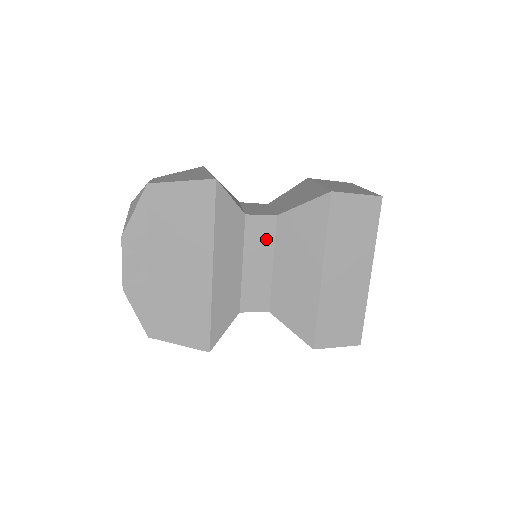
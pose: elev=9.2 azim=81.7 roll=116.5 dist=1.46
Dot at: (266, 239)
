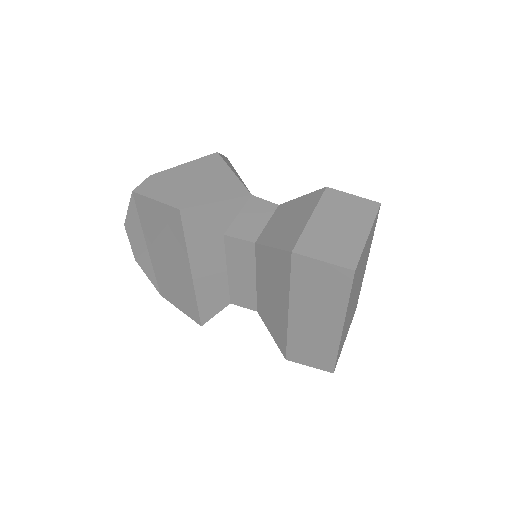
Dot at: (247, 259)
